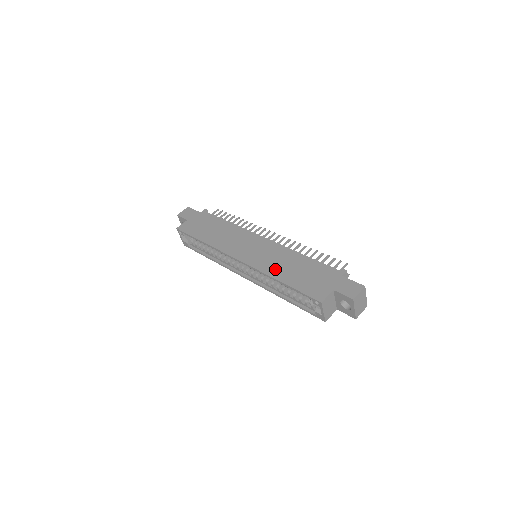
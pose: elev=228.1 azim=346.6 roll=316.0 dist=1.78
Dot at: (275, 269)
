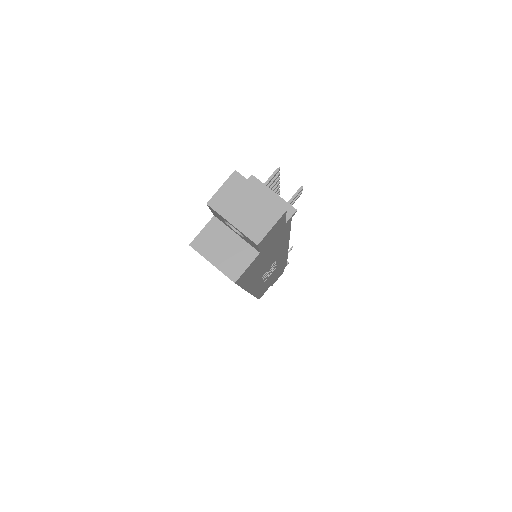
Dot at: occluded
